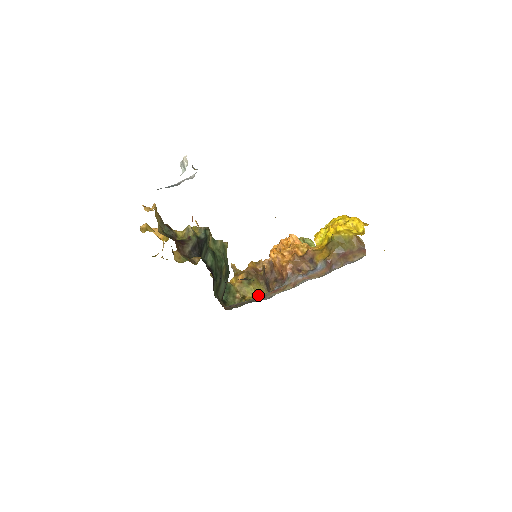
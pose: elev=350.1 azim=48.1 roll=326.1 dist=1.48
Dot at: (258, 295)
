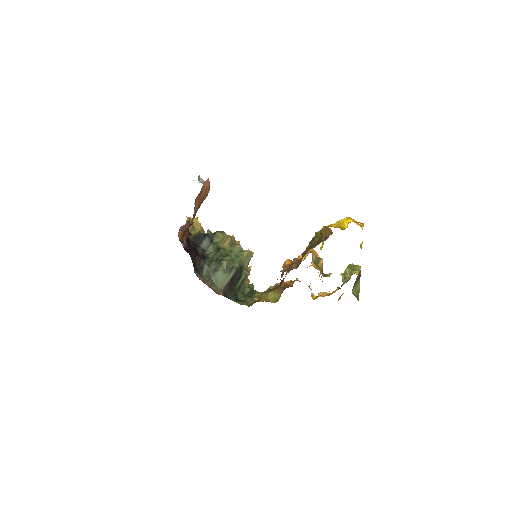
Dot at: (269, 300)
